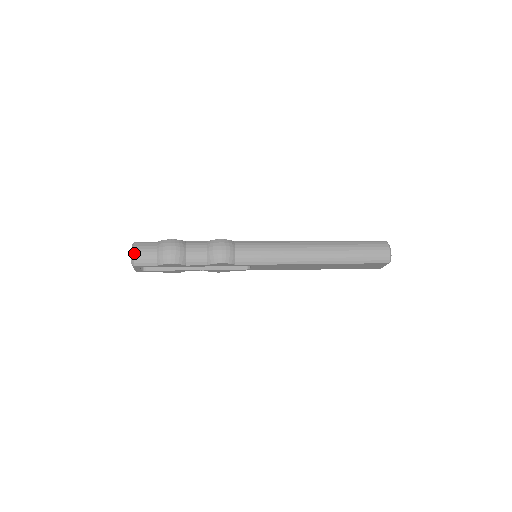
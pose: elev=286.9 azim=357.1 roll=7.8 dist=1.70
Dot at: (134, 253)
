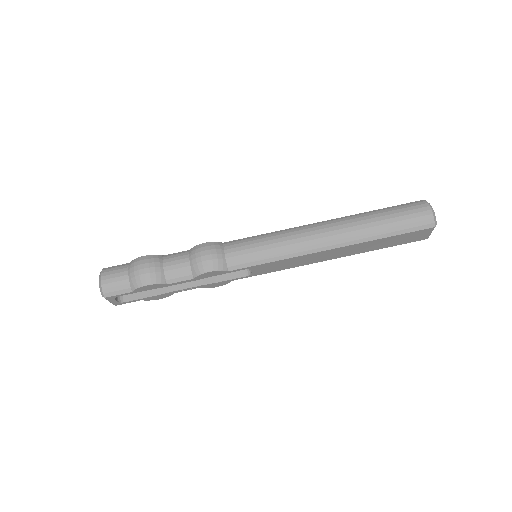
Dot at: (101, 282)
